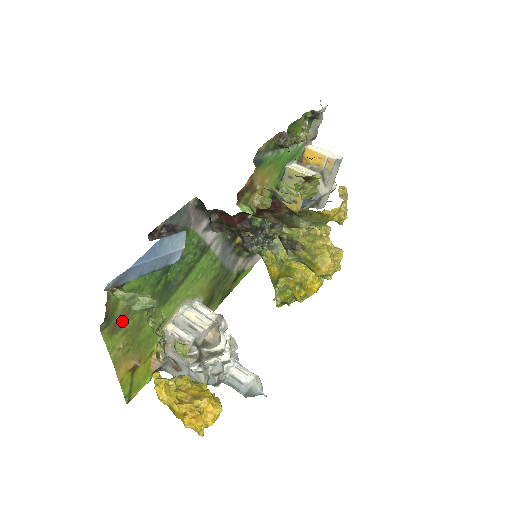
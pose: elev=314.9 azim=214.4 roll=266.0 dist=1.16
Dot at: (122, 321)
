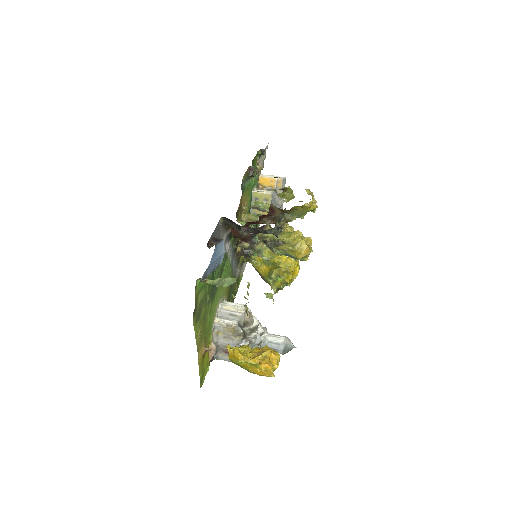
Dot at: (199, 312)
